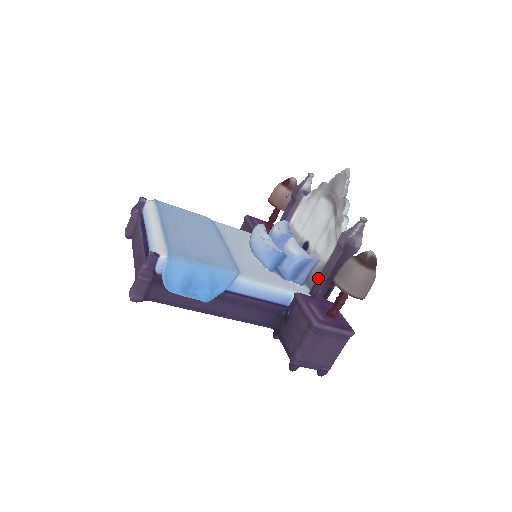
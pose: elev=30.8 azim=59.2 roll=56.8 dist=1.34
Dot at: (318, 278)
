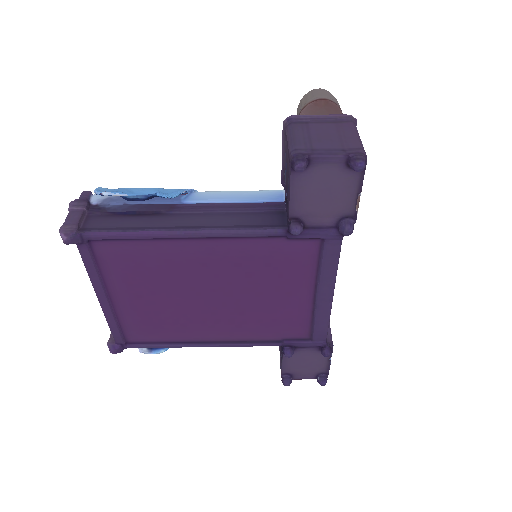
Dot at: occluded
